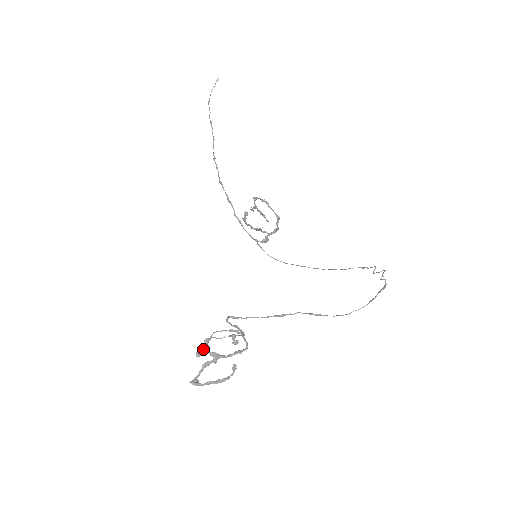
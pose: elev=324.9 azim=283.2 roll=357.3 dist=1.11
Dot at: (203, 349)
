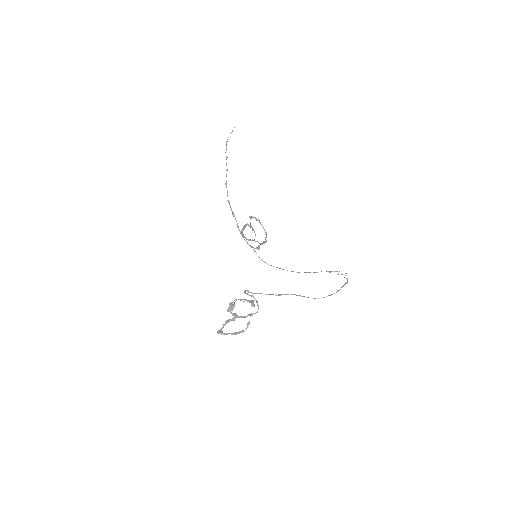
Dot at: (233, 307)
